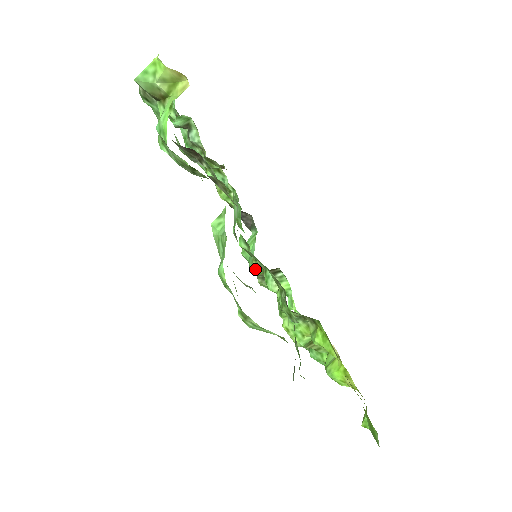
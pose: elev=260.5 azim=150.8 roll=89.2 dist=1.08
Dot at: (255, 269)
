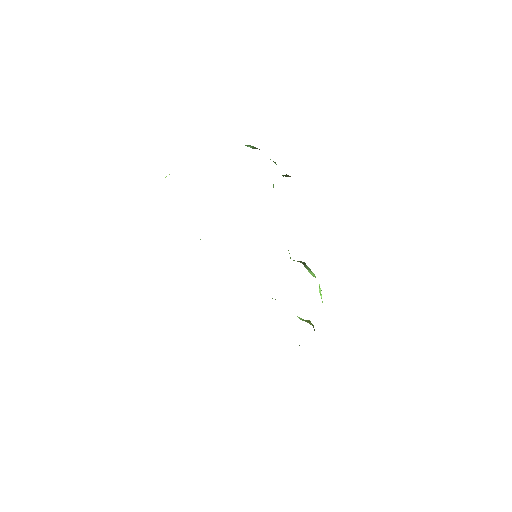
Dot at: occluded
